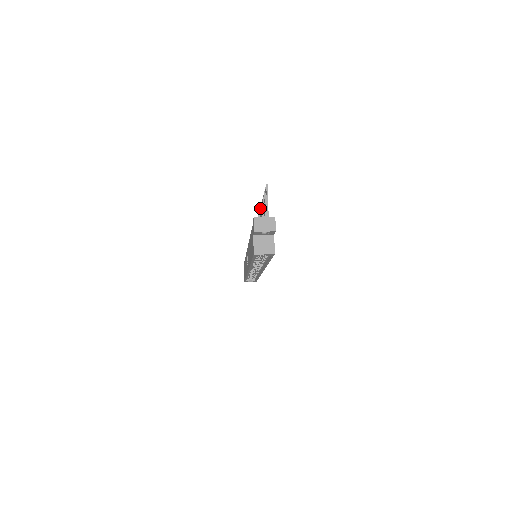
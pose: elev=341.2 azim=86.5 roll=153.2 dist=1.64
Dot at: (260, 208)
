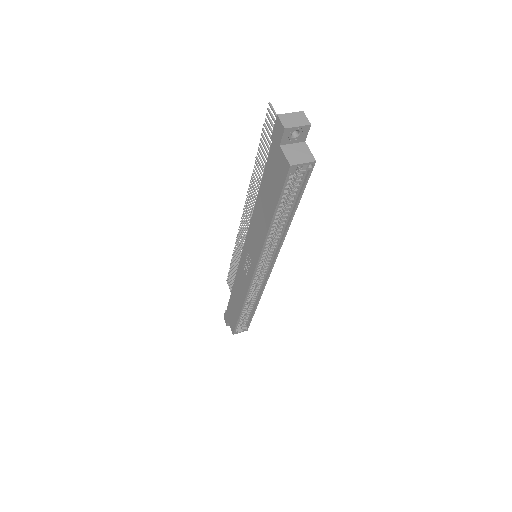
Dot at: (250, 182)
